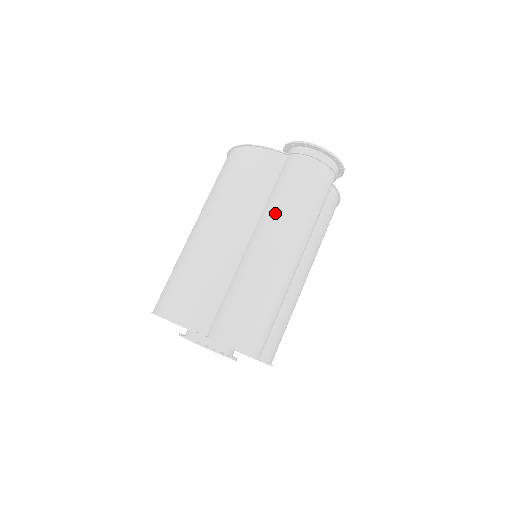
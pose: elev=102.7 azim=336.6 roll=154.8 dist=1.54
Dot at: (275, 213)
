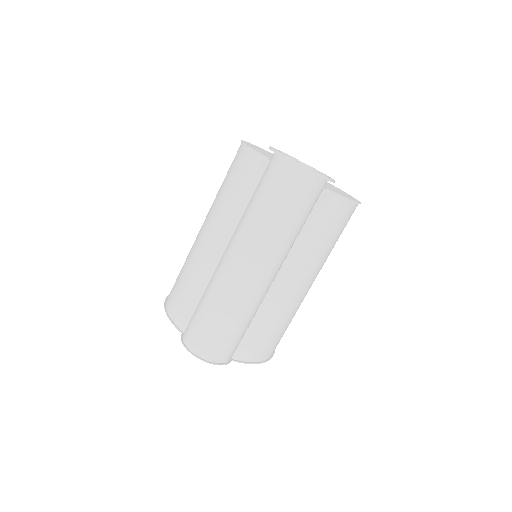
Dot at: (241, 228)
